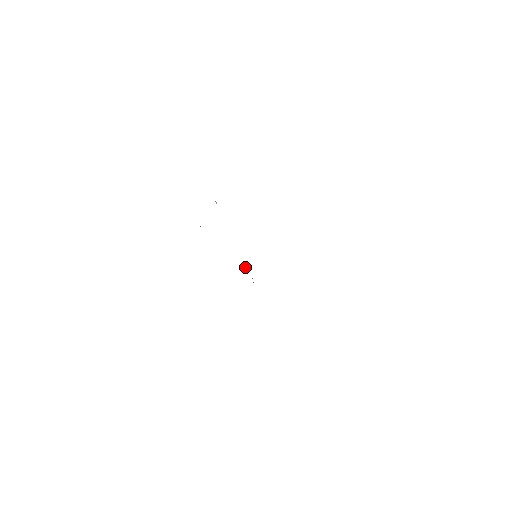
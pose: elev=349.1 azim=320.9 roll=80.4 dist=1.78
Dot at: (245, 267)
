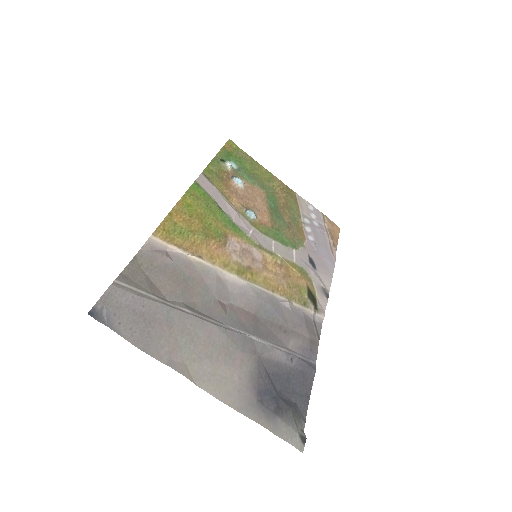
Dot at: (283, 250)
